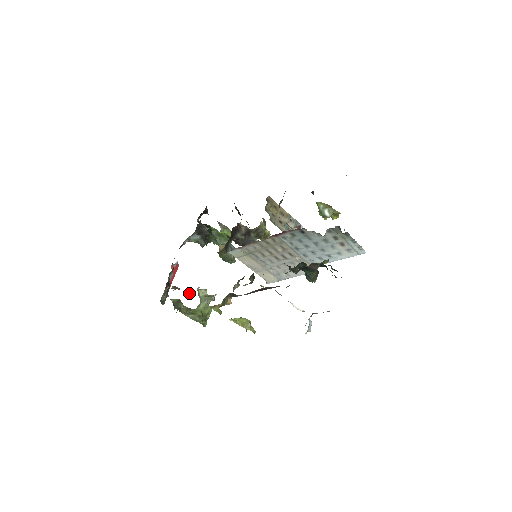
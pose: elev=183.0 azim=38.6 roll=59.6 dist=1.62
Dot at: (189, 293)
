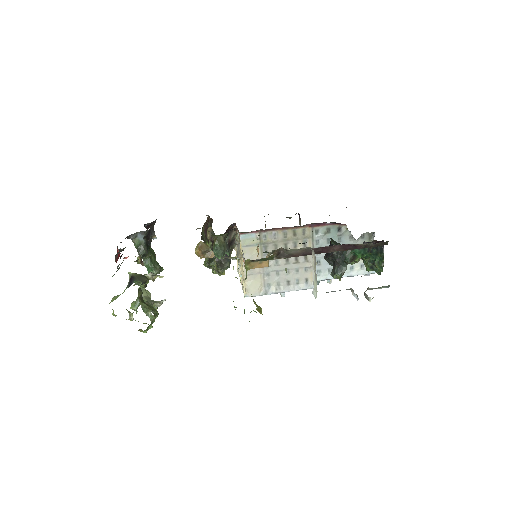
Dot at: (149, 277)
